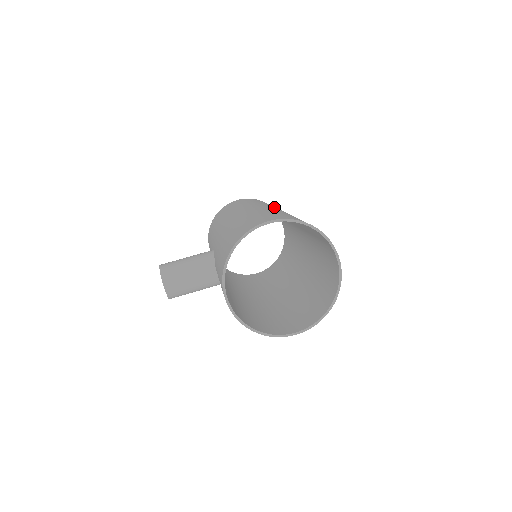
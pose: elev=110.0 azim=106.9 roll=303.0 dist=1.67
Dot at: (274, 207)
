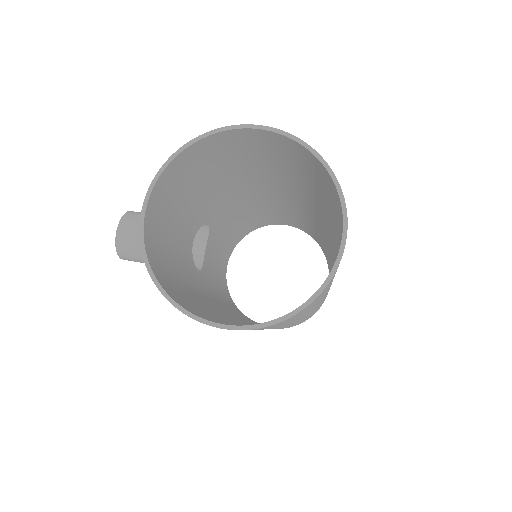
Dot at: occluded
